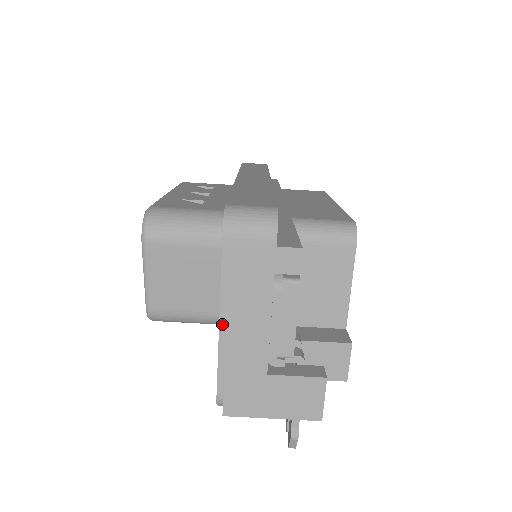
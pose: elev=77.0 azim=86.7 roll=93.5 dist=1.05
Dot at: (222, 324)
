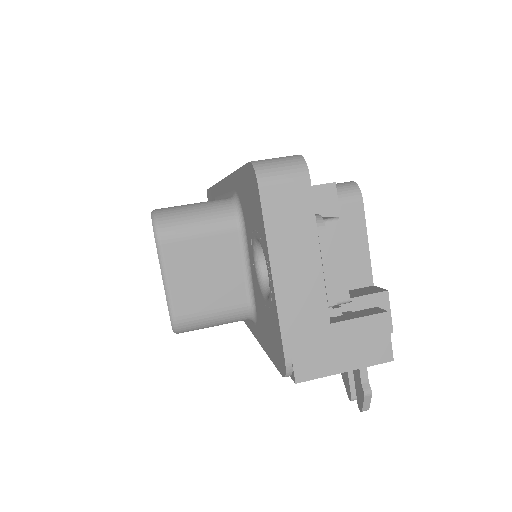
Dot at: (275, 279)
